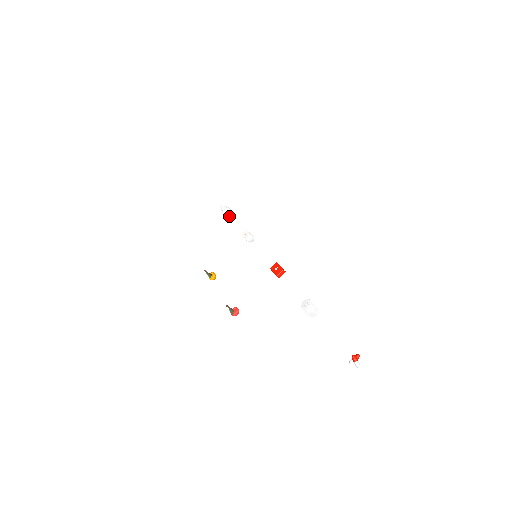
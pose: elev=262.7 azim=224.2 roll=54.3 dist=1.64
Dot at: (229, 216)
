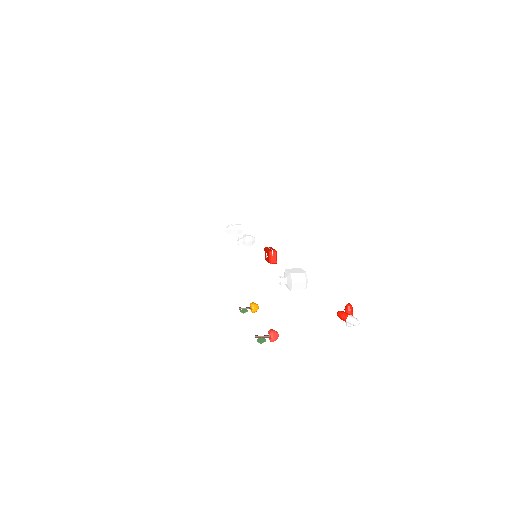
Dot at: (238, 232)
